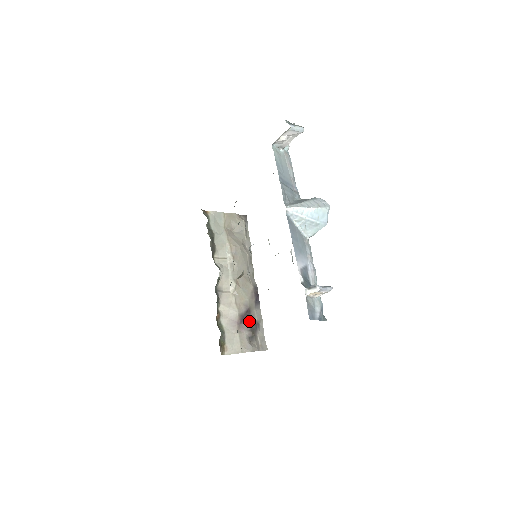
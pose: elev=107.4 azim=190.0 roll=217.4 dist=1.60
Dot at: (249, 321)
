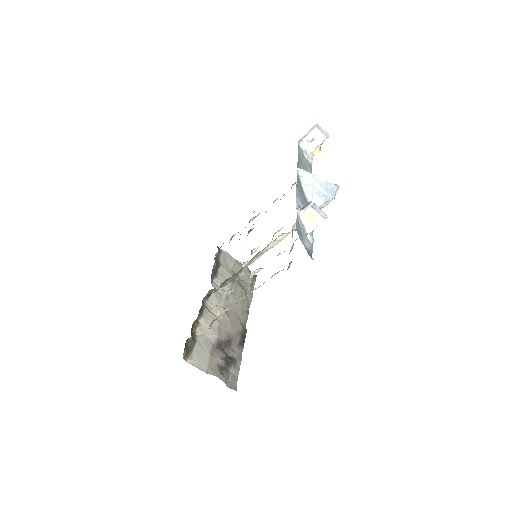
Dot at: (226, 353)
